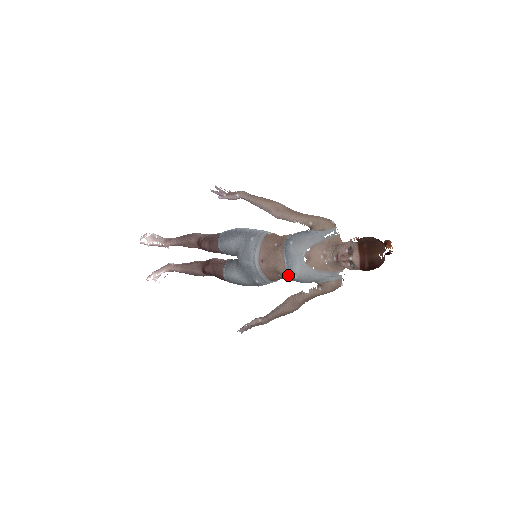
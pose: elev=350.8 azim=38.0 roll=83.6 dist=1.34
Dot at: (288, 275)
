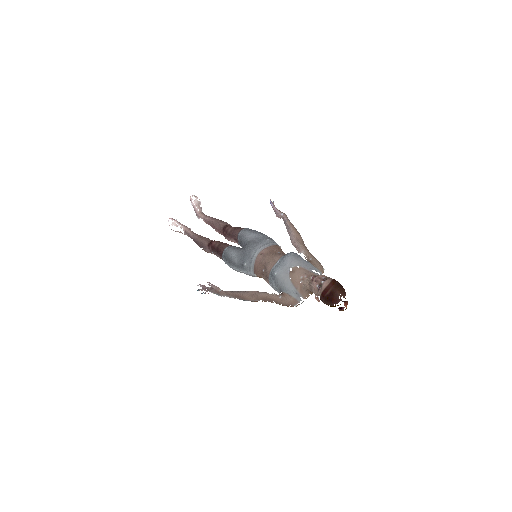
Dot at: (270, 272)
